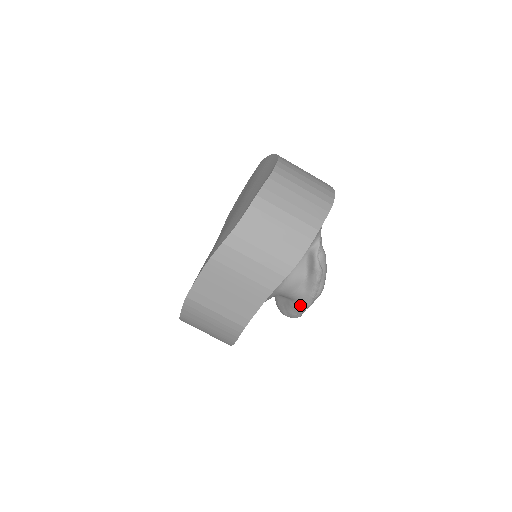
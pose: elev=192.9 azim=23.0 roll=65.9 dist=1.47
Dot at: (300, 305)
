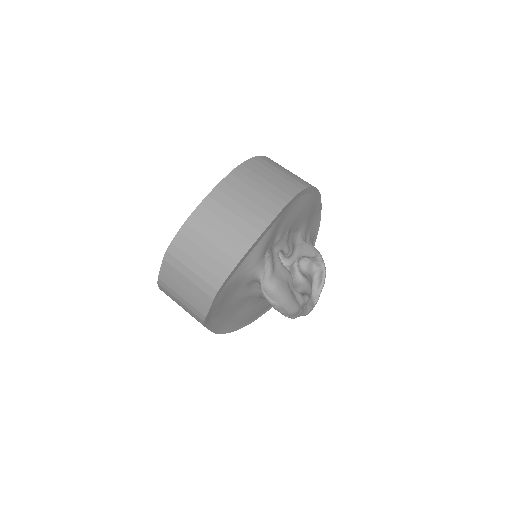
Dot at: occluded
